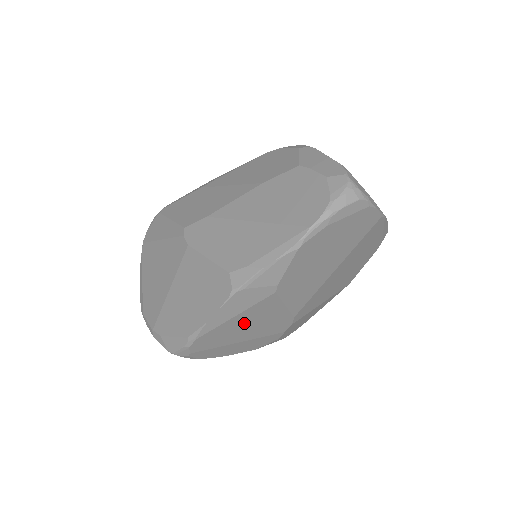
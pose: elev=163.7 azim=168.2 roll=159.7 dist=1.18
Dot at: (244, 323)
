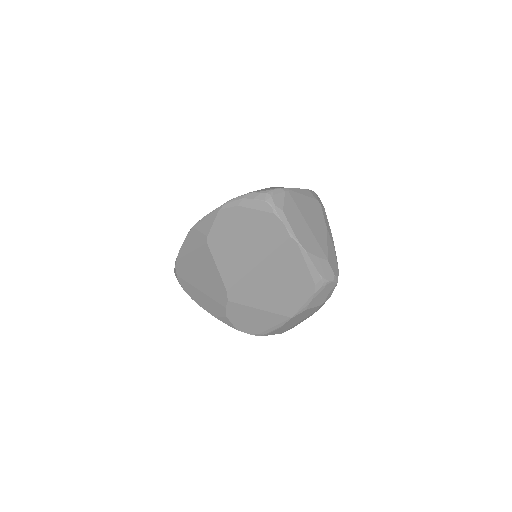
Dot at: (198, 267)
